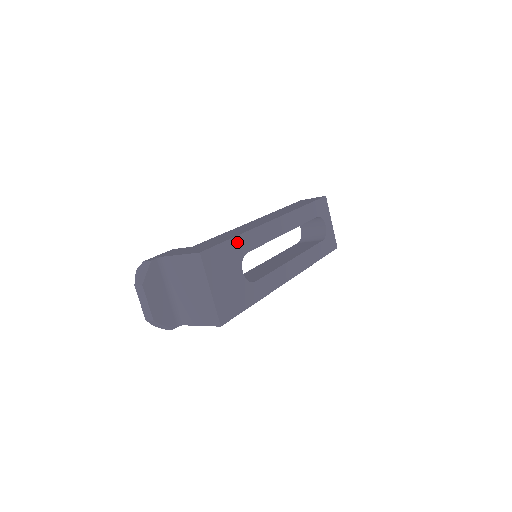
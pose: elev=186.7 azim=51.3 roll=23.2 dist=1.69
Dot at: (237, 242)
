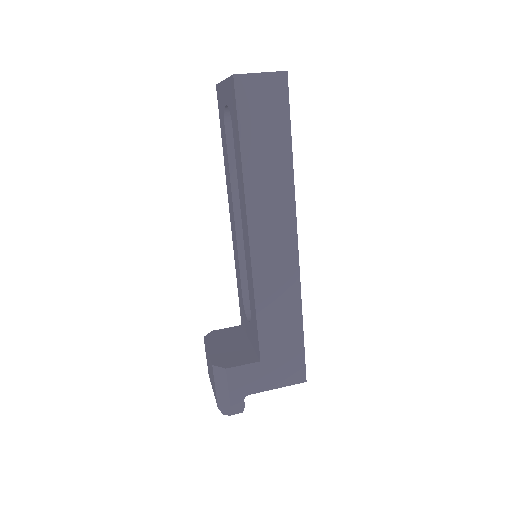
Dot at: occluded
